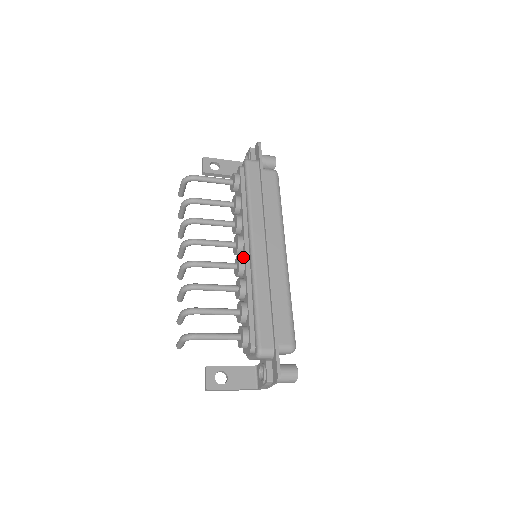
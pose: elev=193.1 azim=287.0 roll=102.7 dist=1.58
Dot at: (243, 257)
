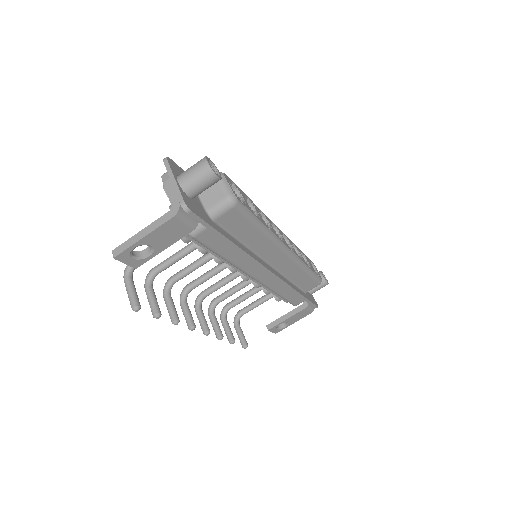
Dot at: occluded
